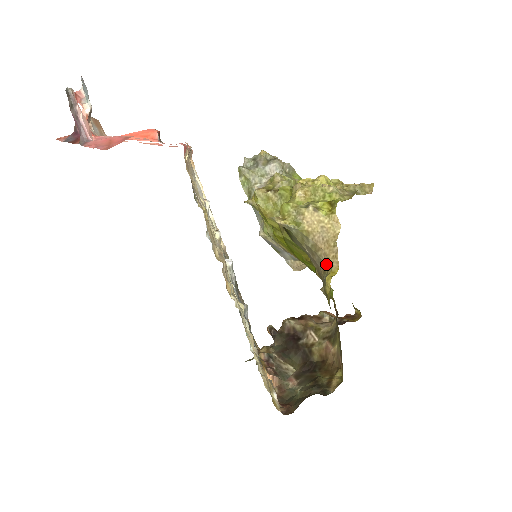
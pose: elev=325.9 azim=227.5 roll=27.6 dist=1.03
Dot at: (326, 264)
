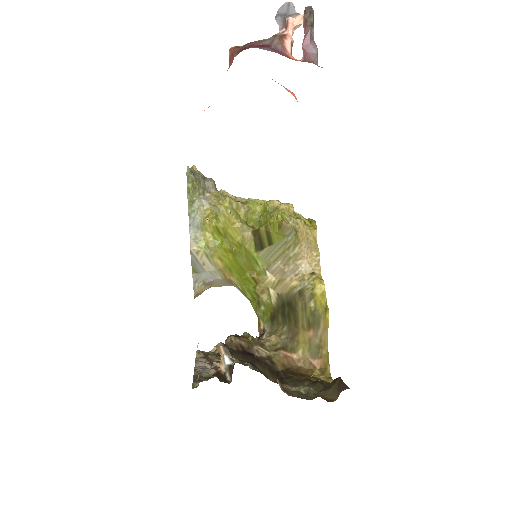
Dot at: (306, 272)
